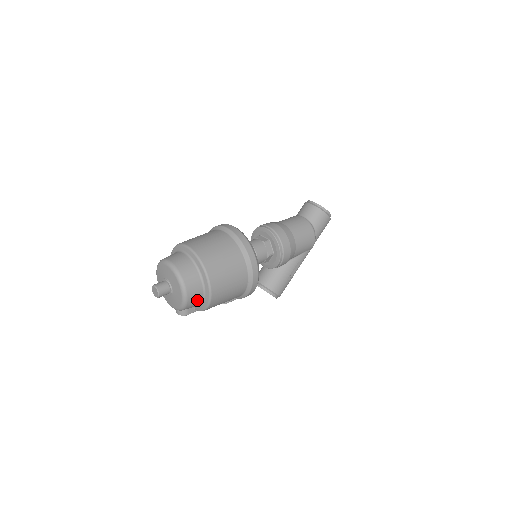
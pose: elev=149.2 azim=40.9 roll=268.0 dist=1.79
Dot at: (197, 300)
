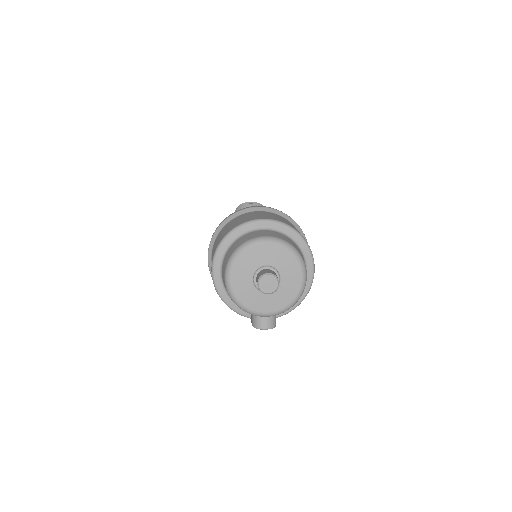
Dot at: occluded
